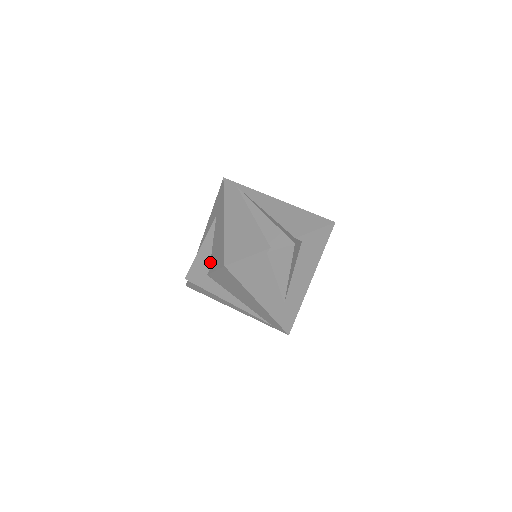
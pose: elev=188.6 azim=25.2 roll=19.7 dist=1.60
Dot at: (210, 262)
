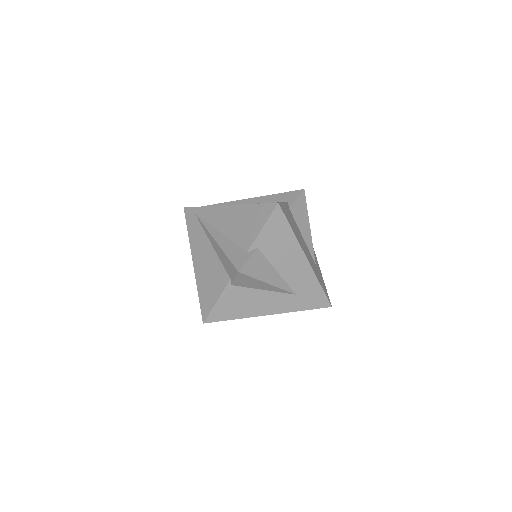
Dot at: occluded
